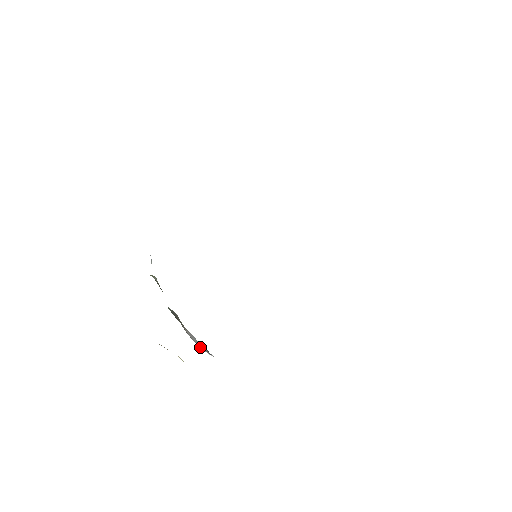
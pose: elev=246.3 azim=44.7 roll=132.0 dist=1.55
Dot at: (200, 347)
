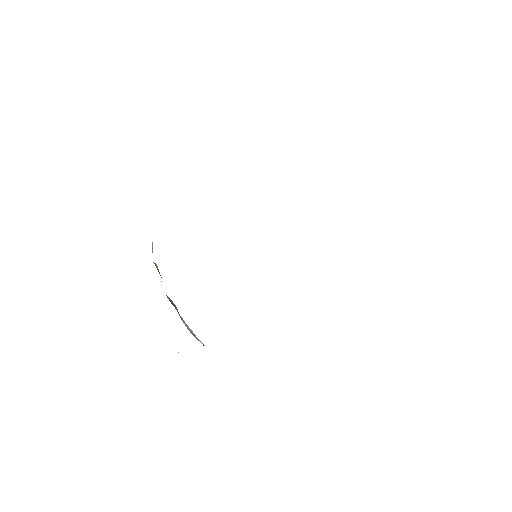
Dot at: (194, 336)
